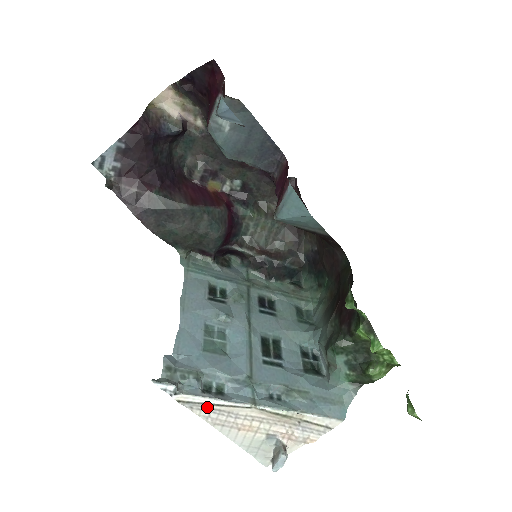
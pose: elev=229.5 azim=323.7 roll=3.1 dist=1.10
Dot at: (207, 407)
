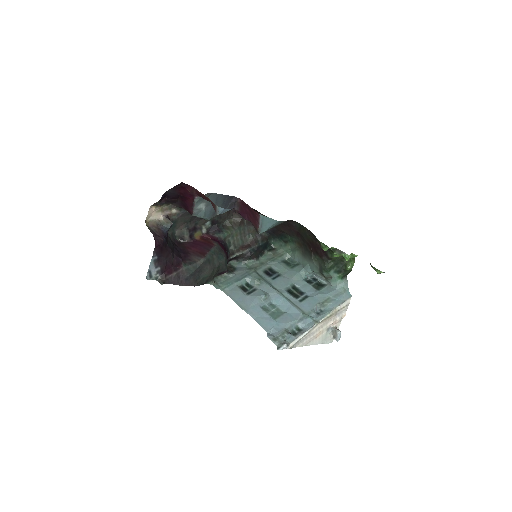
Dot at: (301, 340)
